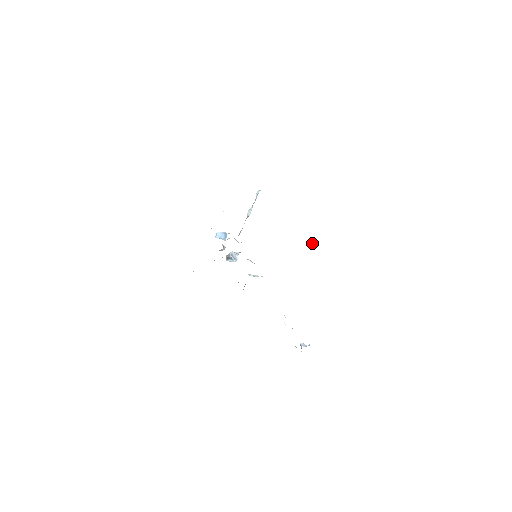
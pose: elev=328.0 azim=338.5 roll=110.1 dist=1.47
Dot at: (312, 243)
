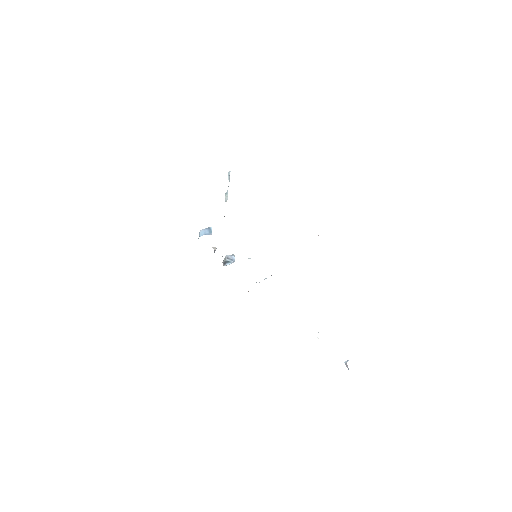
Dot at: occluded
